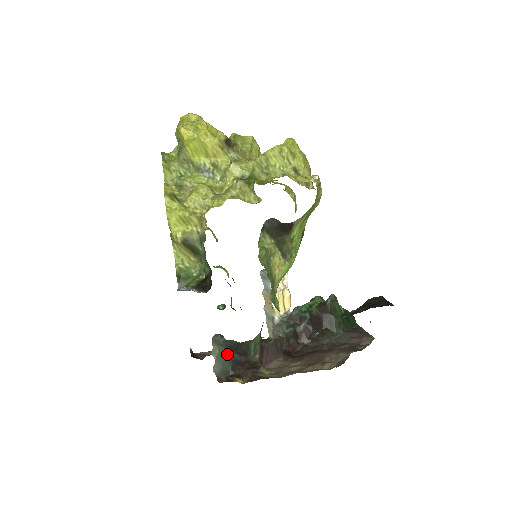
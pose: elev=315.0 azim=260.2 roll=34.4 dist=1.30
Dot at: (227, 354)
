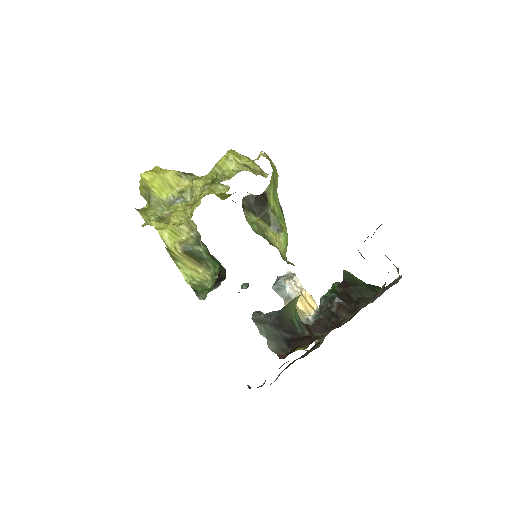
Dot at: (275, 333)
